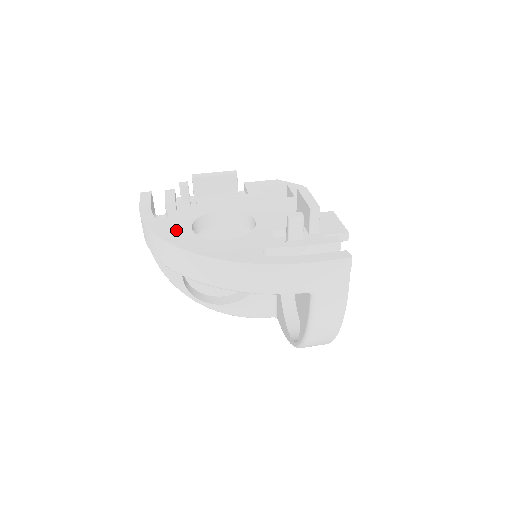
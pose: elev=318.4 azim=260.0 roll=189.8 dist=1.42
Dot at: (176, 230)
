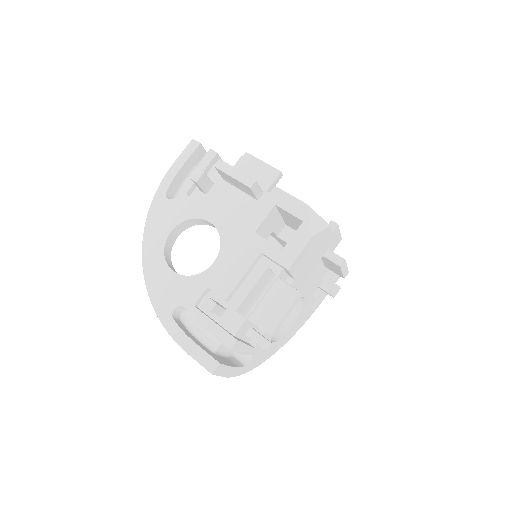
Dot at: (160, 226)
